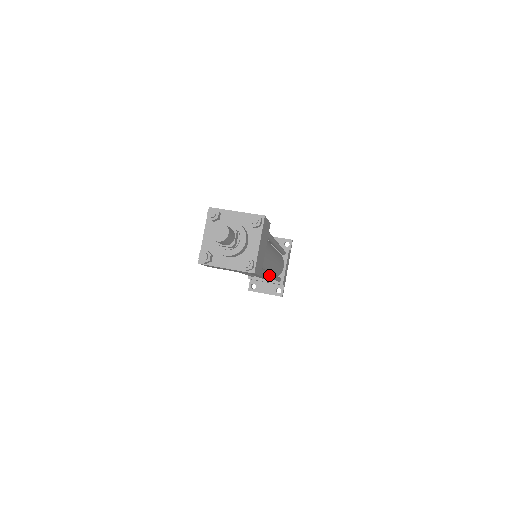
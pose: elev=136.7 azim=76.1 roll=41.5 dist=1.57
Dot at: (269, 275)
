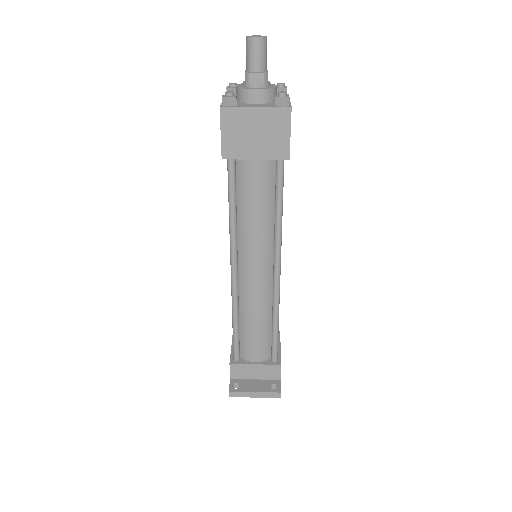
Dot at: (280, 254)
